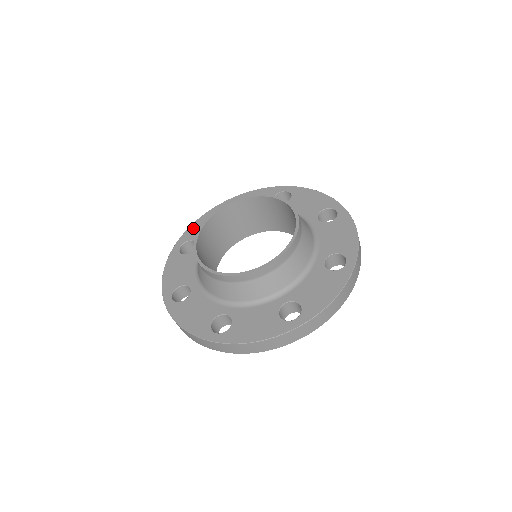
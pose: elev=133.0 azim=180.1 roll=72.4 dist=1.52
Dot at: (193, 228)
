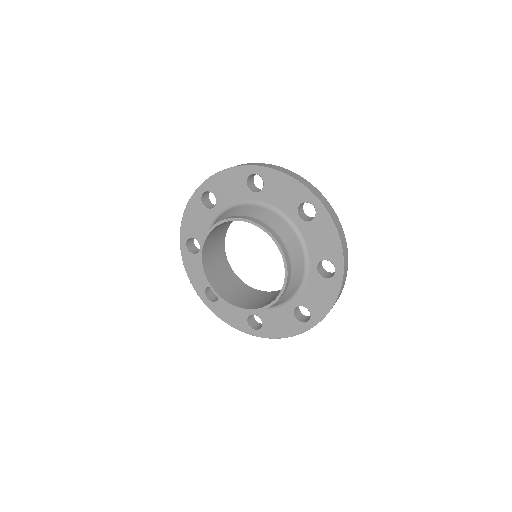
Dot at: (193, 280)
